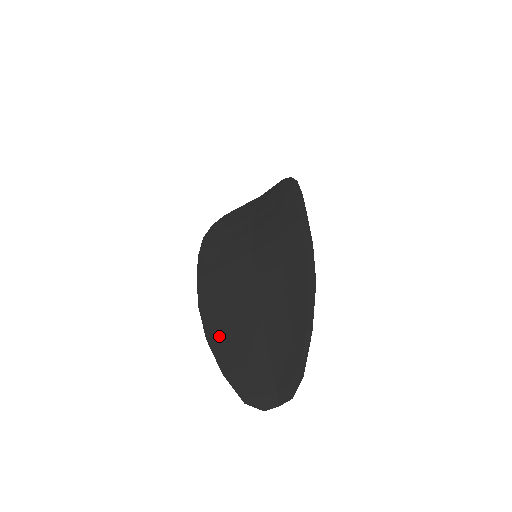
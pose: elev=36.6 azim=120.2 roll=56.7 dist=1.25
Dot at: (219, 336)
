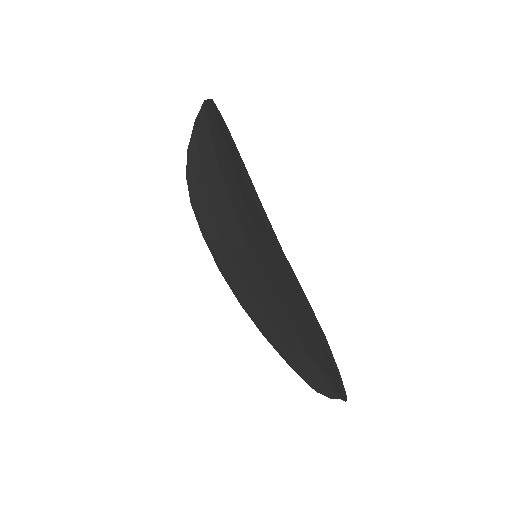
Dot at: (271, 338)
